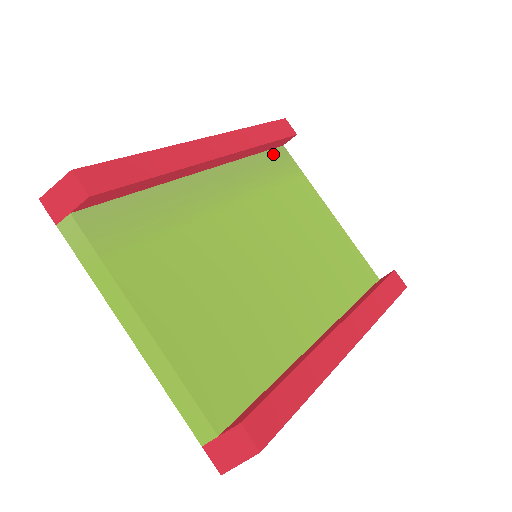
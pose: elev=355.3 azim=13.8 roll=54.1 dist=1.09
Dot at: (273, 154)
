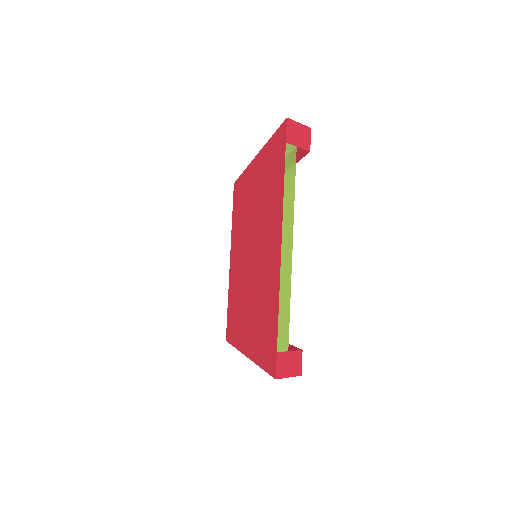
Dot at: occluded
